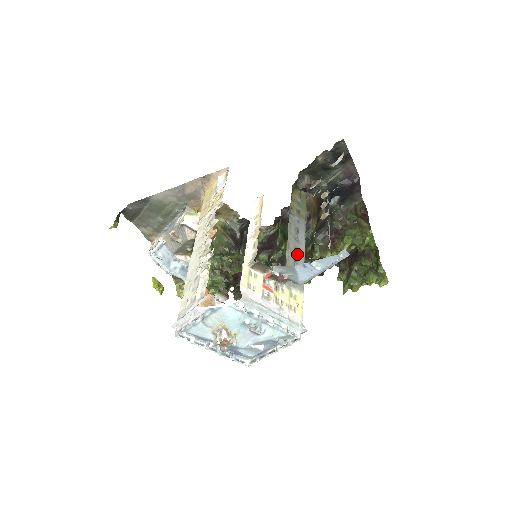
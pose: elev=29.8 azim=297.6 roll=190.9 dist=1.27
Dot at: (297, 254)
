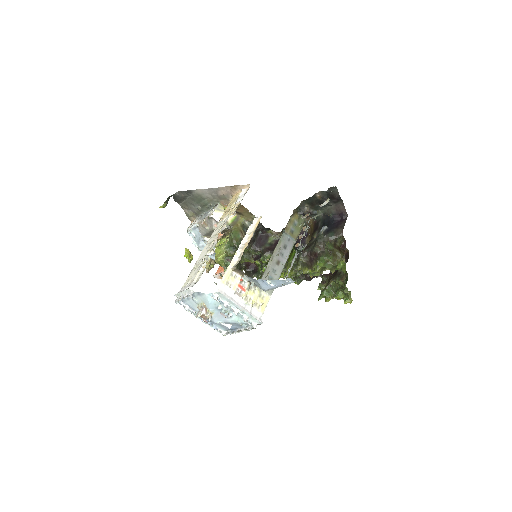
Dot at: (277, 266)
